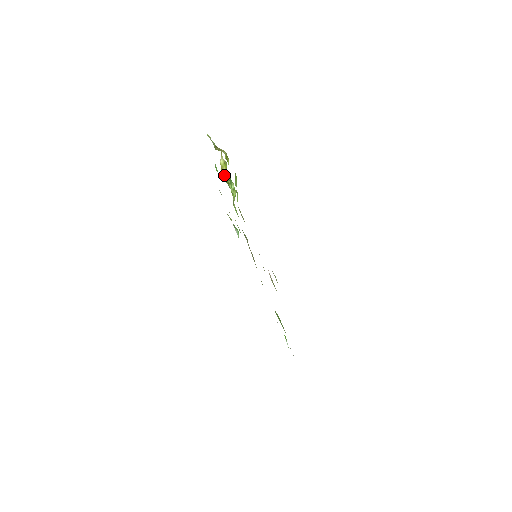
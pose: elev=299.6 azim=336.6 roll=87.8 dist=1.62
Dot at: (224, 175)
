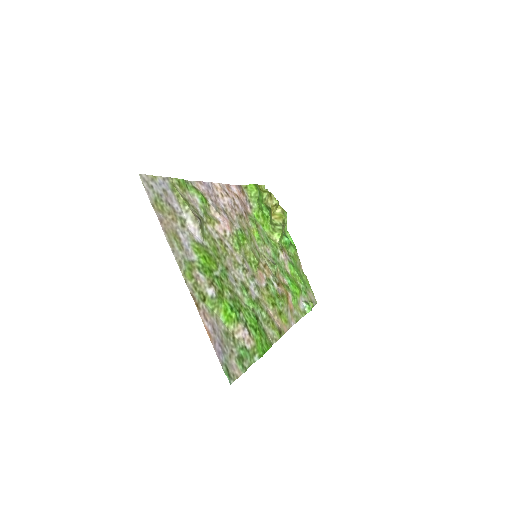
Dot at: (274, 219)
